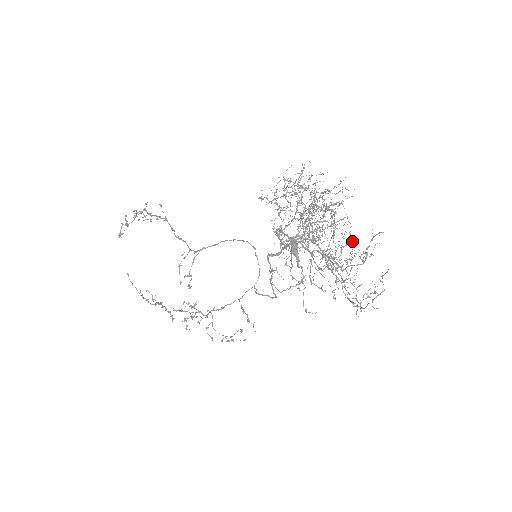
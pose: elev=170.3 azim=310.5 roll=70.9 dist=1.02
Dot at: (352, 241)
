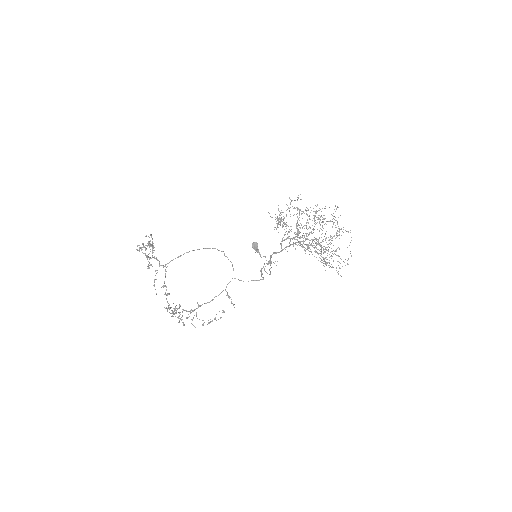
Dot at: (339, 235)
